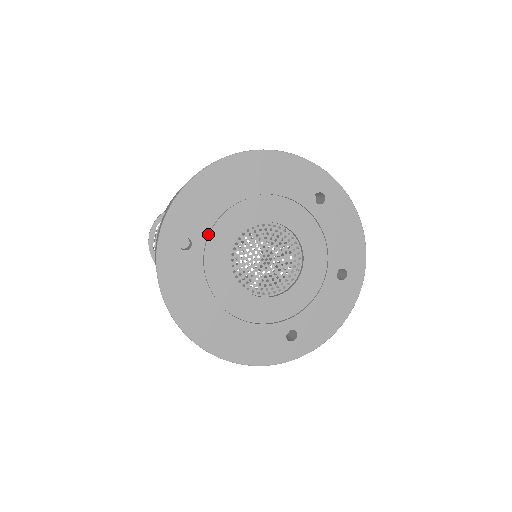
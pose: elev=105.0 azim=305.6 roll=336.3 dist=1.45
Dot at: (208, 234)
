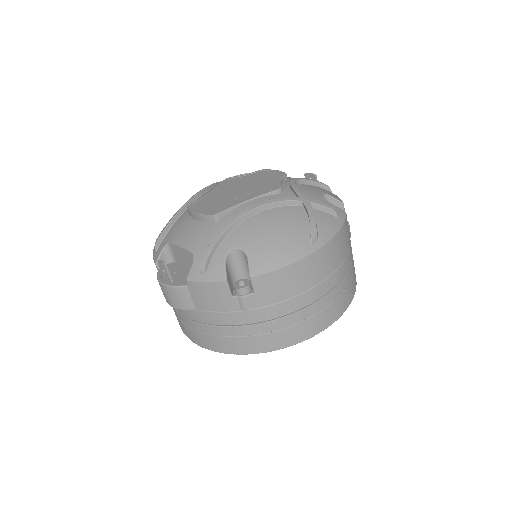
Dot at: occluded
